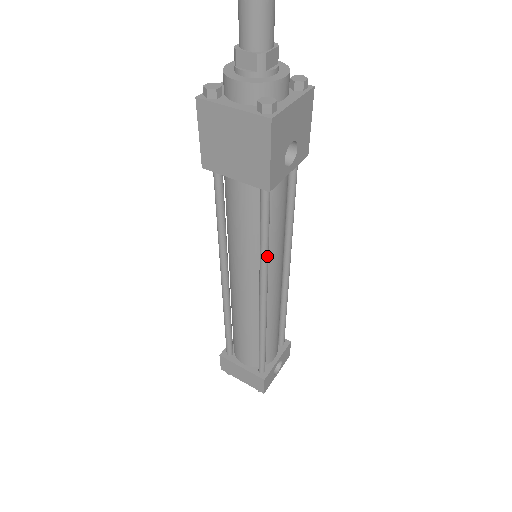
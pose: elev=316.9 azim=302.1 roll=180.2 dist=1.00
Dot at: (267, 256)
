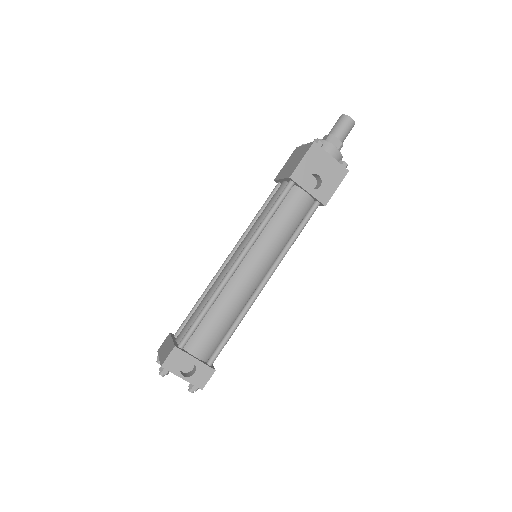
Dot at: (261, 228)
